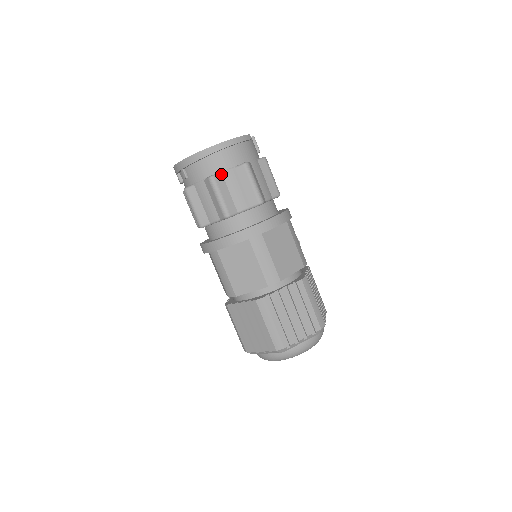
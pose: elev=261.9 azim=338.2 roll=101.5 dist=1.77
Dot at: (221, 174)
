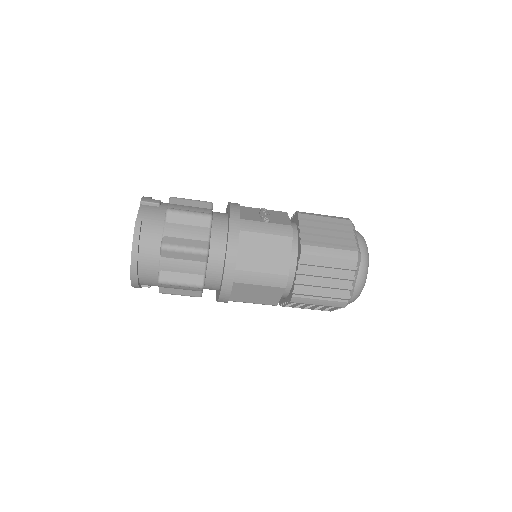
Dot at: (161, 272)
